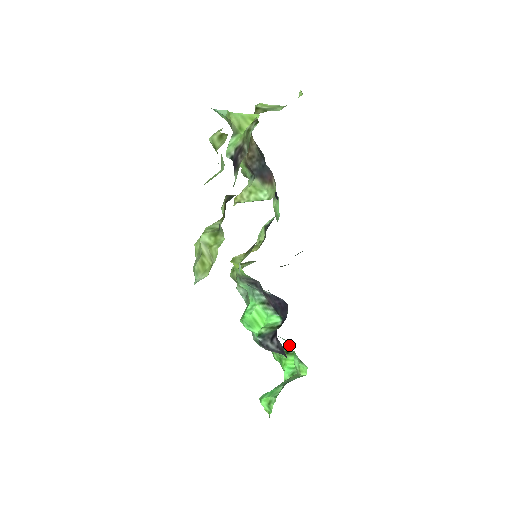
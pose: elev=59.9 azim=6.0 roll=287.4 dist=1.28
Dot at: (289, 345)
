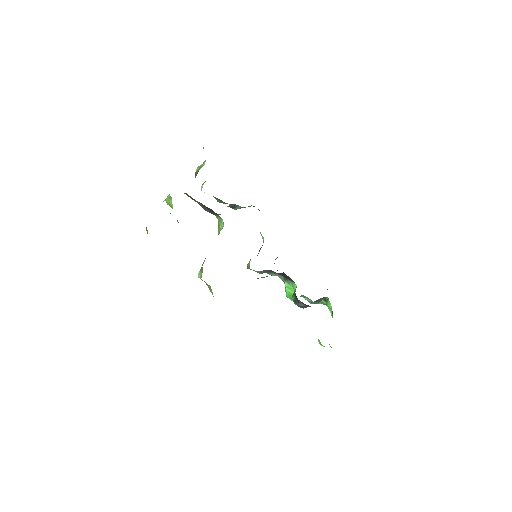
Dot at: occluded
